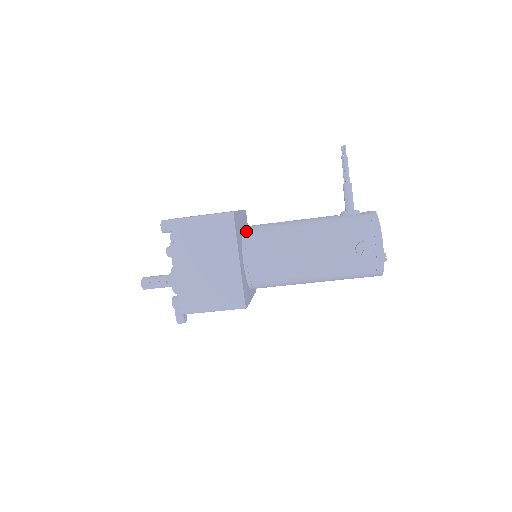
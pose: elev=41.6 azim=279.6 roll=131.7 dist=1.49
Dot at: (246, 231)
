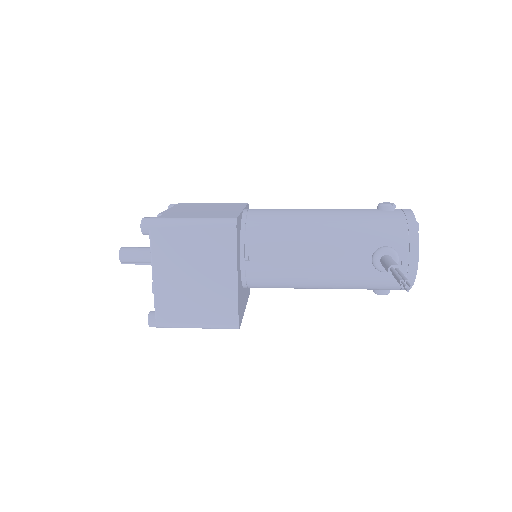
Dot at: (246, 278)
